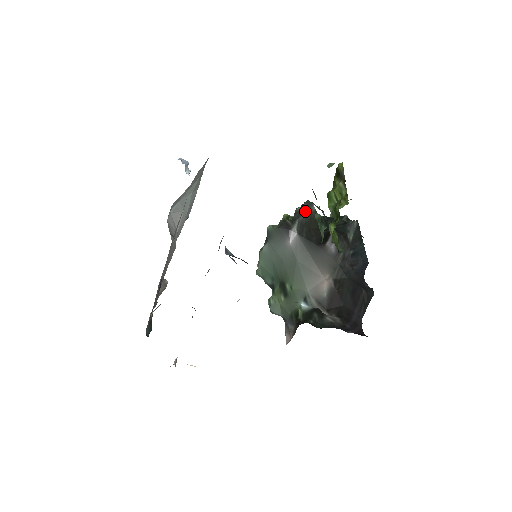
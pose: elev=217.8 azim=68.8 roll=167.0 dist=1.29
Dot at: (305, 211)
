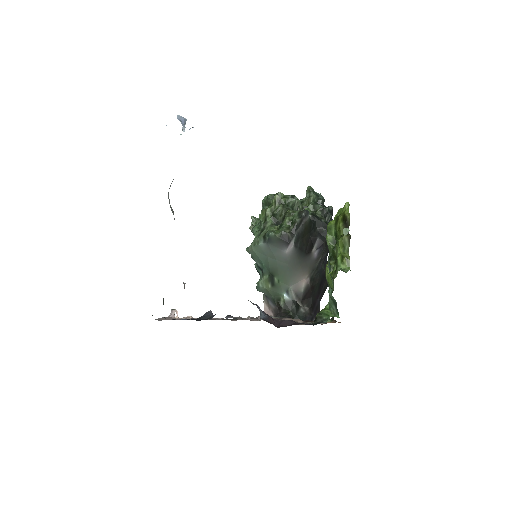
Dot at: (303, 222)
